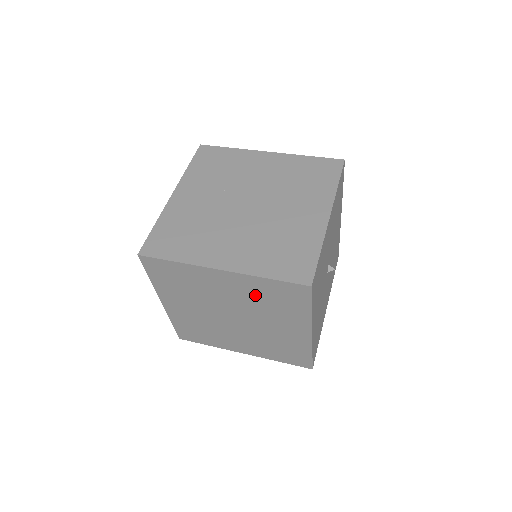
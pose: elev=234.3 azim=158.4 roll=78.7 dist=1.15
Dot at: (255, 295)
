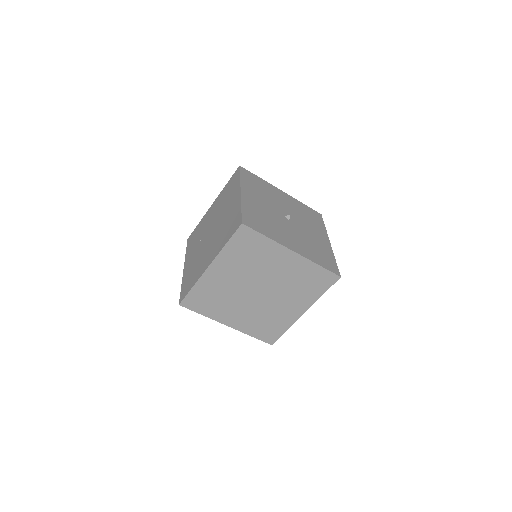
Dot at: (239, 262)
